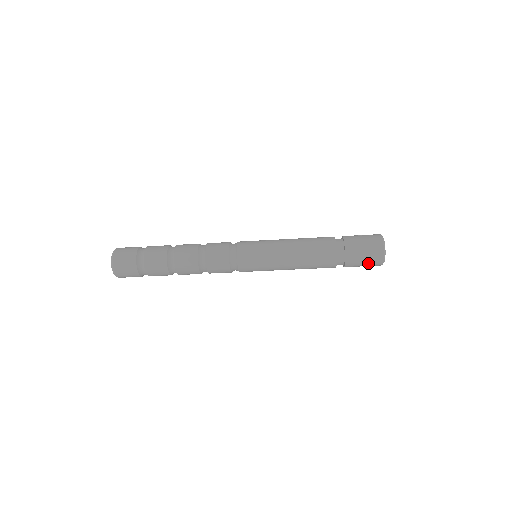
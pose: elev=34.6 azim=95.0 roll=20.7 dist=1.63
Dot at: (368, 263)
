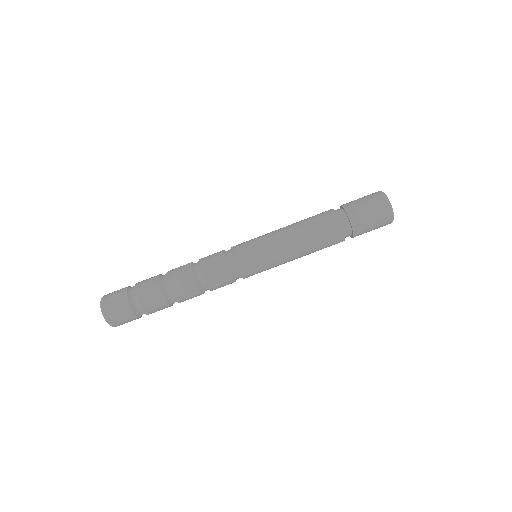
Dot at: (376, 218)
